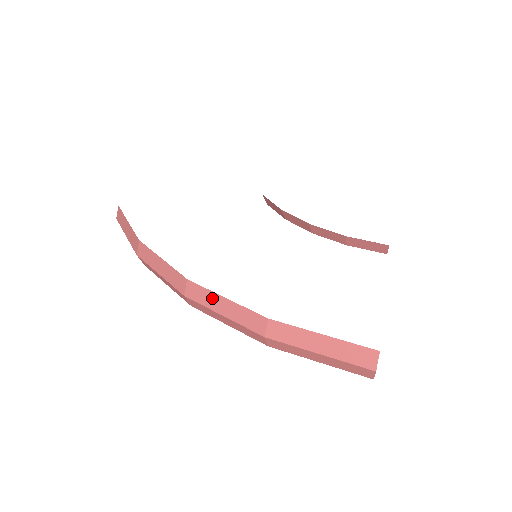
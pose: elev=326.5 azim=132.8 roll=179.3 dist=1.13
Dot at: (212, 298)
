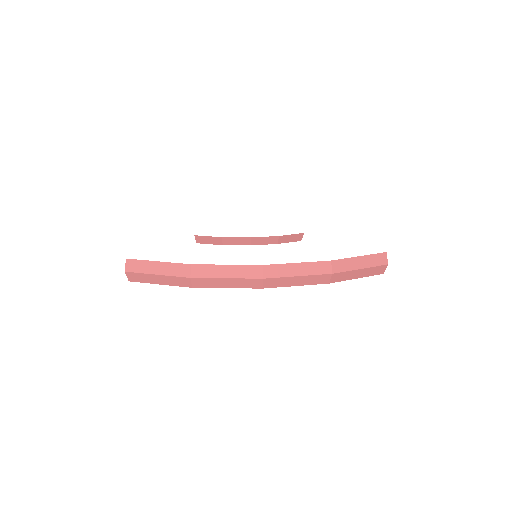
Dot at: (287, 268)
